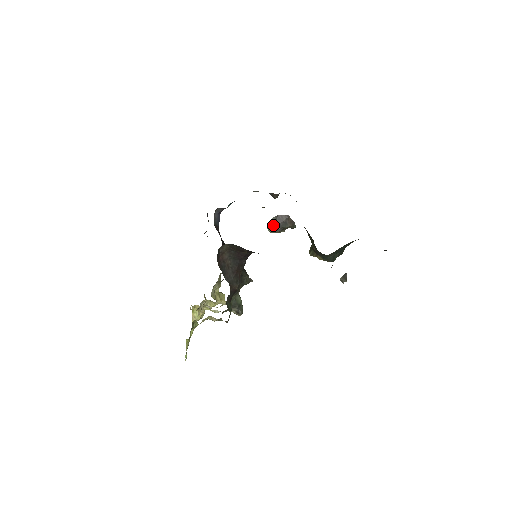
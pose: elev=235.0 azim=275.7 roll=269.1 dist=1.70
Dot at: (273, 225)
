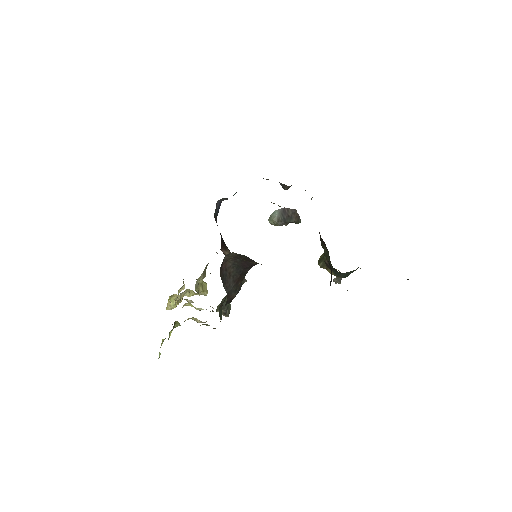
Dot at: (276, 218)
